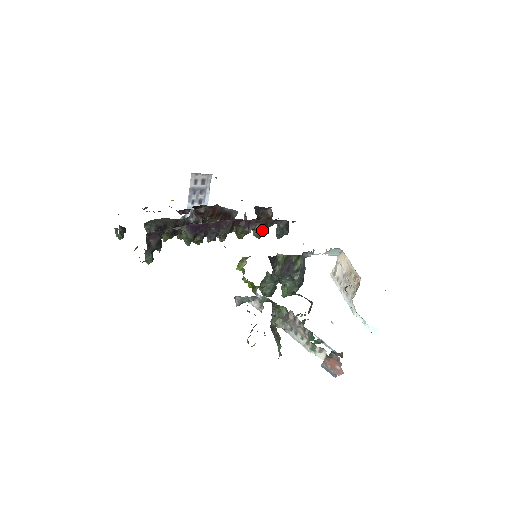
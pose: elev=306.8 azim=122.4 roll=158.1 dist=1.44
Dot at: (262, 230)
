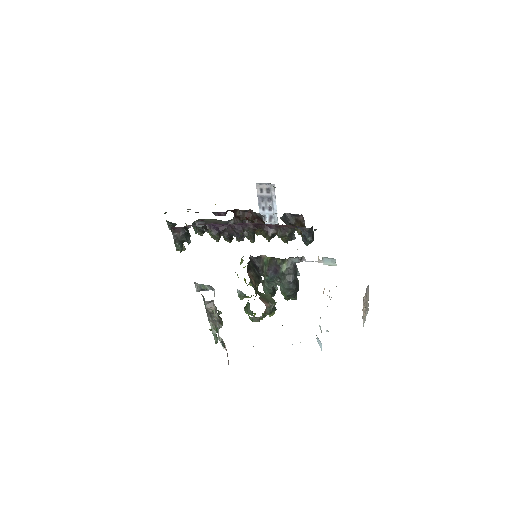
Dot at: (283, 235)
